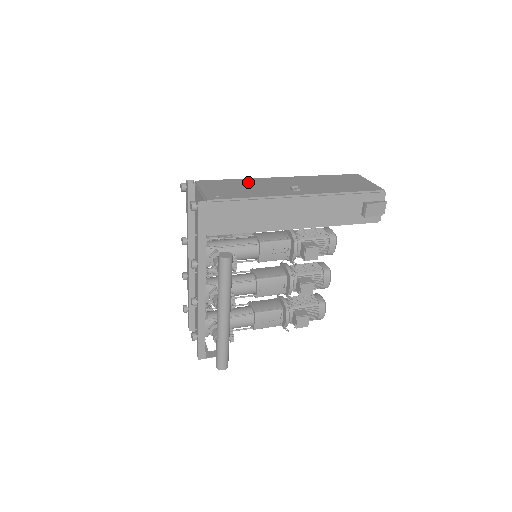
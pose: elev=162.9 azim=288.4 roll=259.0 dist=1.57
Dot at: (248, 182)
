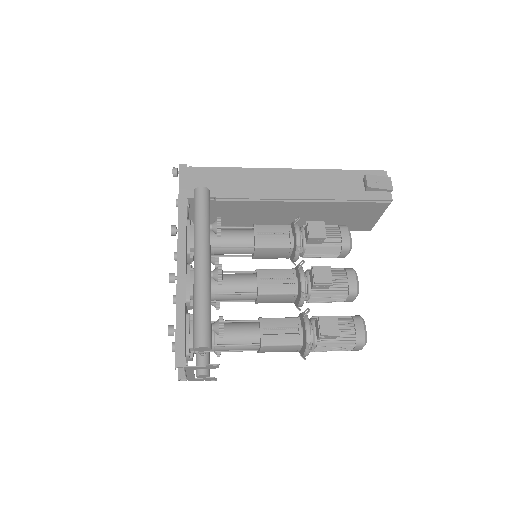
Dot at: occluded
